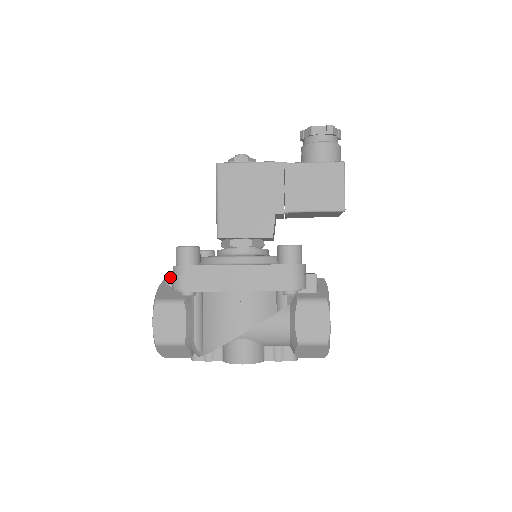
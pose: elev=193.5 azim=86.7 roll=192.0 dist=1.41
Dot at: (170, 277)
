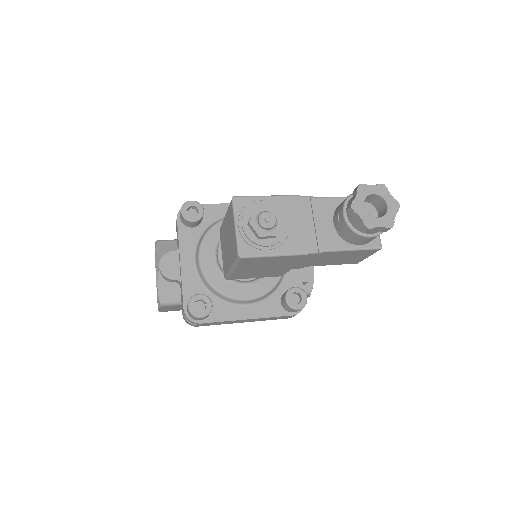
Dot at: (169, 280)
